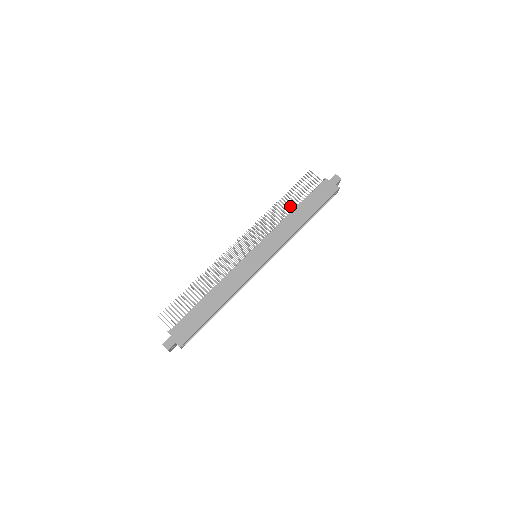
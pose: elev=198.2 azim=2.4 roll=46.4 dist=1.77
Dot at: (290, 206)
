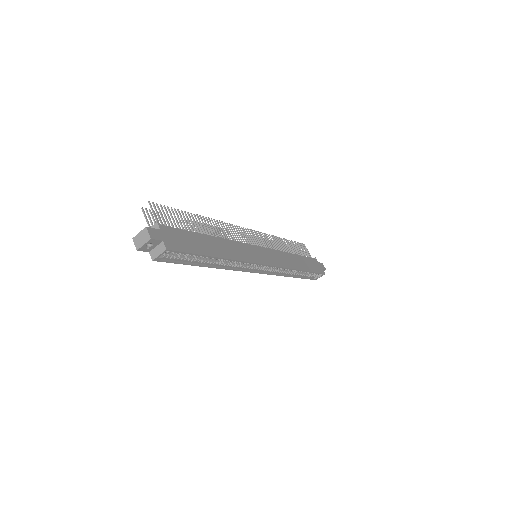
Dot at: (290, 250)
